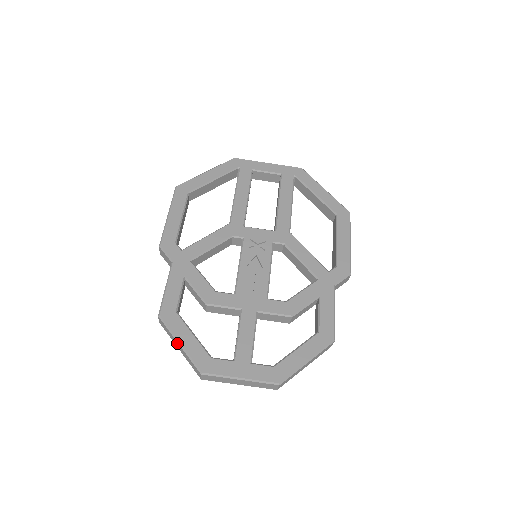
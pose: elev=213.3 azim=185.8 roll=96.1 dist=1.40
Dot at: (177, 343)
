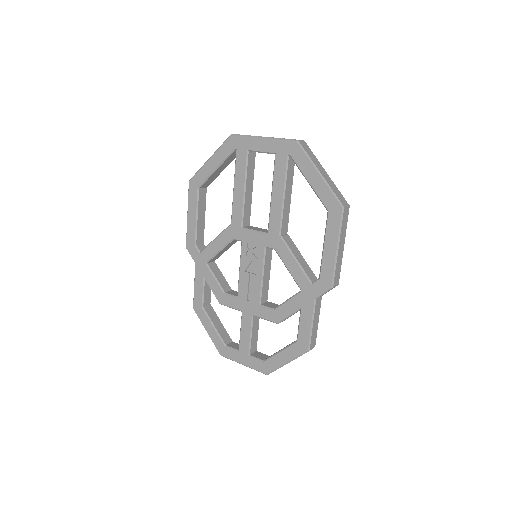
Dot at: (207, 329)
